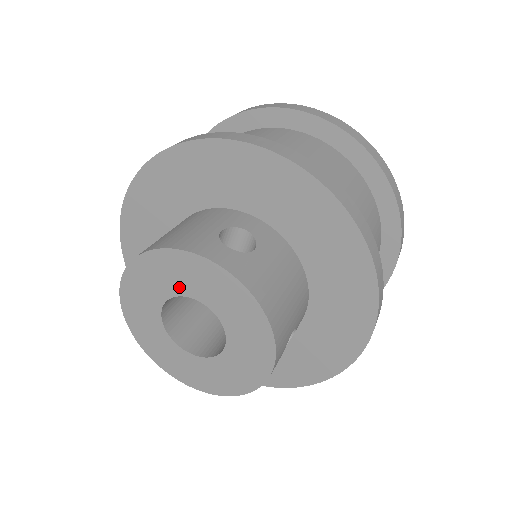
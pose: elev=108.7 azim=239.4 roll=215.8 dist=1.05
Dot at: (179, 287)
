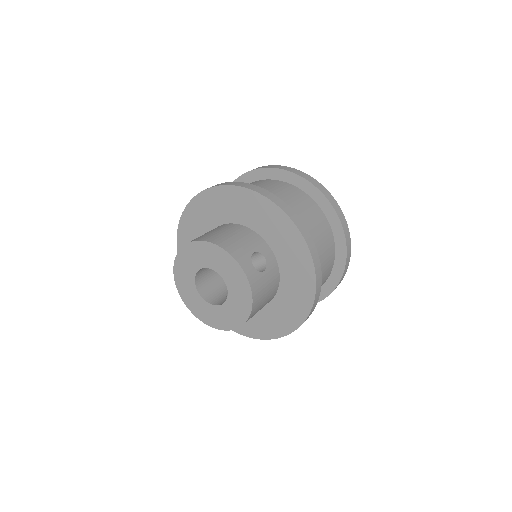
Dot at: (218, 268)
